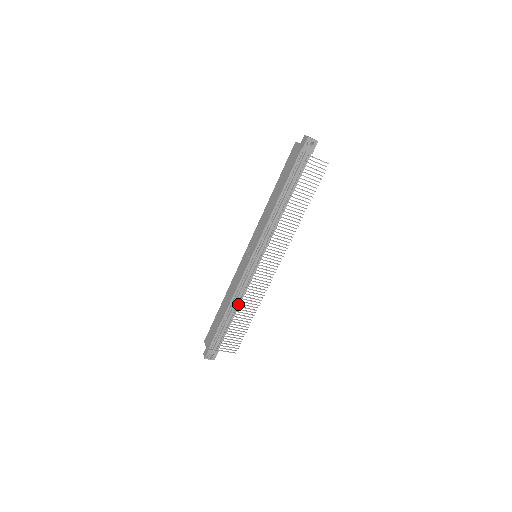
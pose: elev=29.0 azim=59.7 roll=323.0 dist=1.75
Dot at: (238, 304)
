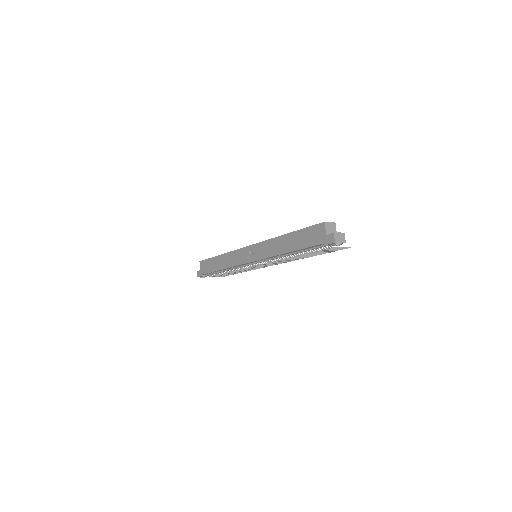
Dot at: occluded
